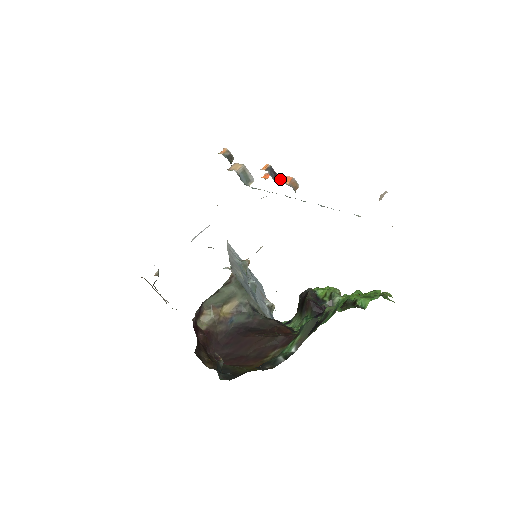
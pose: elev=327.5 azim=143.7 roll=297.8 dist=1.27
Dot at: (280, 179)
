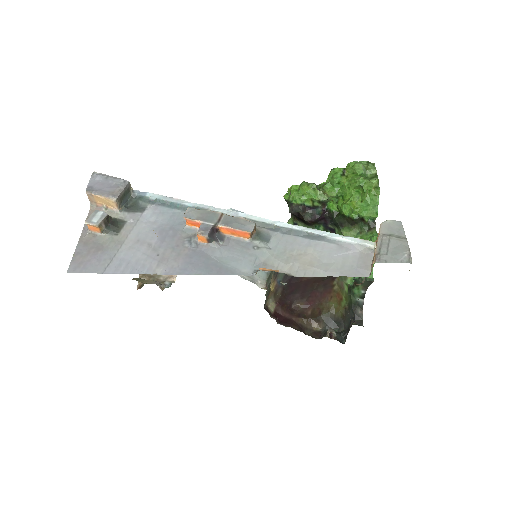
Dot at: (229, 232)
